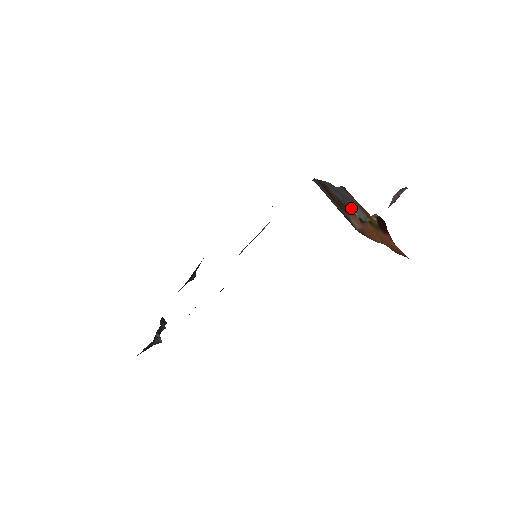
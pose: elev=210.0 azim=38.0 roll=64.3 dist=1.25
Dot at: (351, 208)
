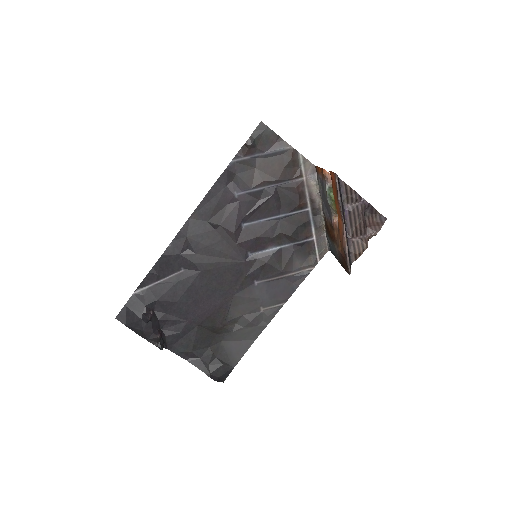
Dot at: (331, 213)
